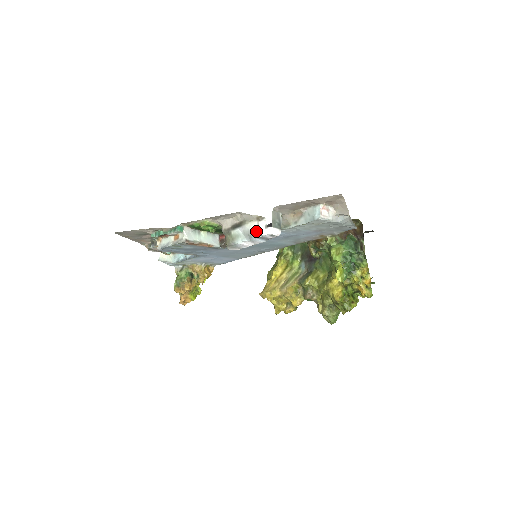
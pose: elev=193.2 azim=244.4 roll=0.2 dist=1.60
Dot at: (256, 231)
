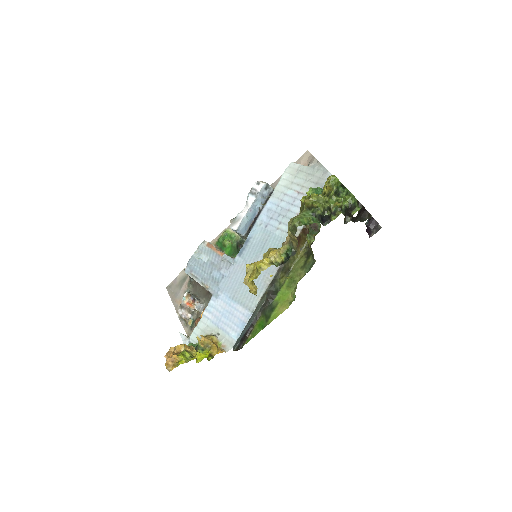
Dot at: occluded
